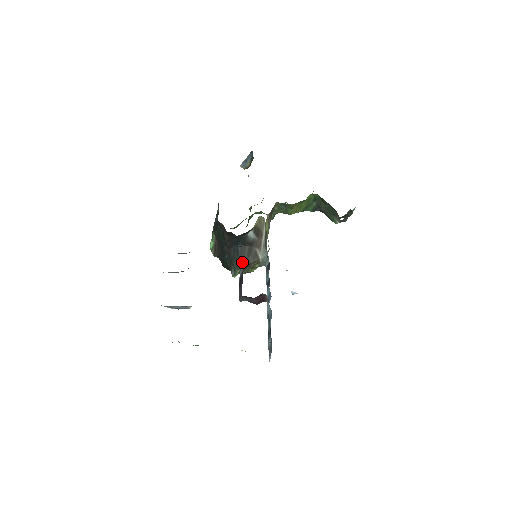
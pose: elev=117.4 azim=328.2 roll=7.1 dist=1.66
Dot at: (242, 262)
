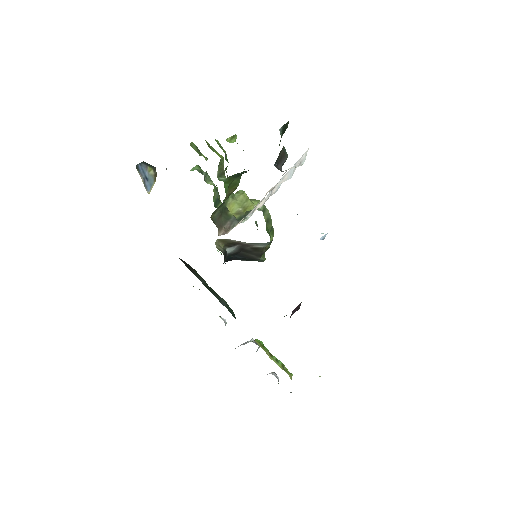
Dot at: (254, 258)
